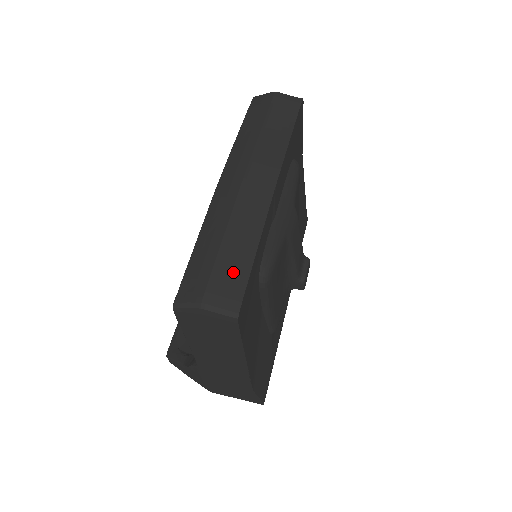
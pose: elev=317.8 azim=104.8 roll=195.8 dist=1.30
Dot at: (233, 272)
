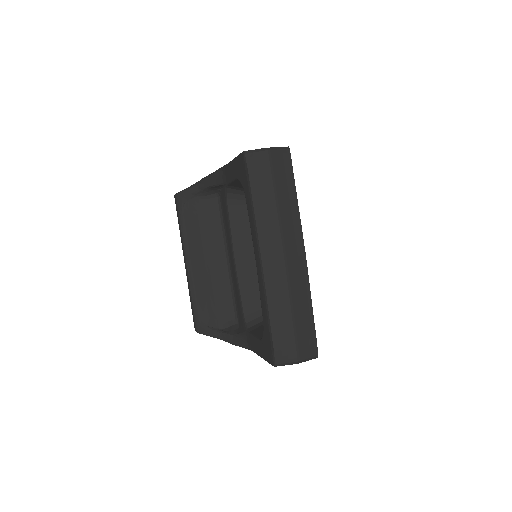
Dot at: (306, 333)
